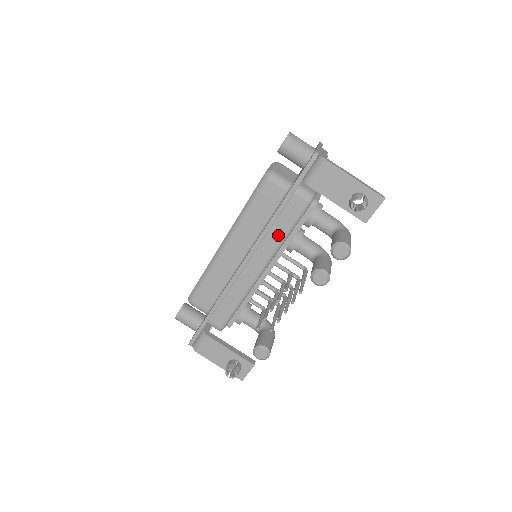
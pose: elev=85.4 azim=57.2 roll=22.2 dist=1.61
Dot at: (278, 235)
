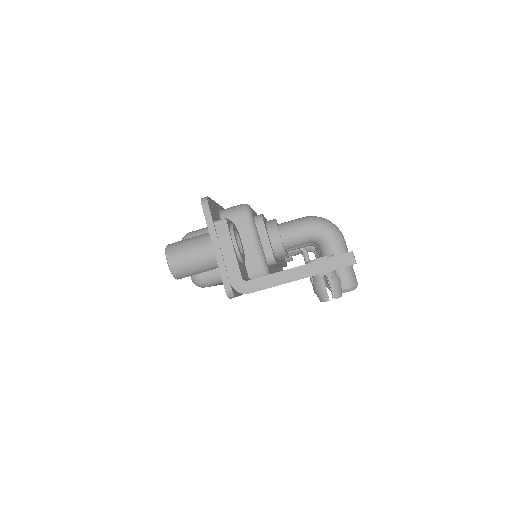
Dot at: occluded
